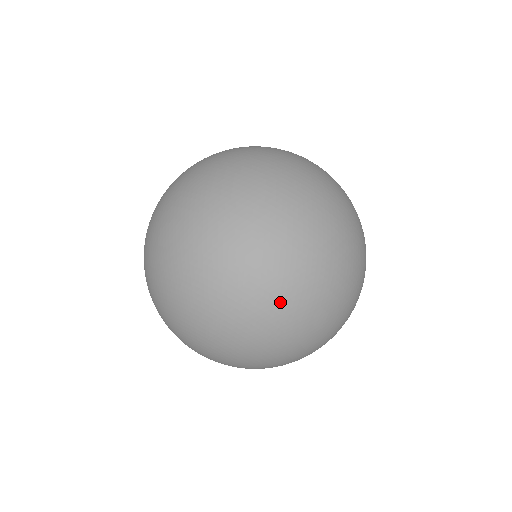
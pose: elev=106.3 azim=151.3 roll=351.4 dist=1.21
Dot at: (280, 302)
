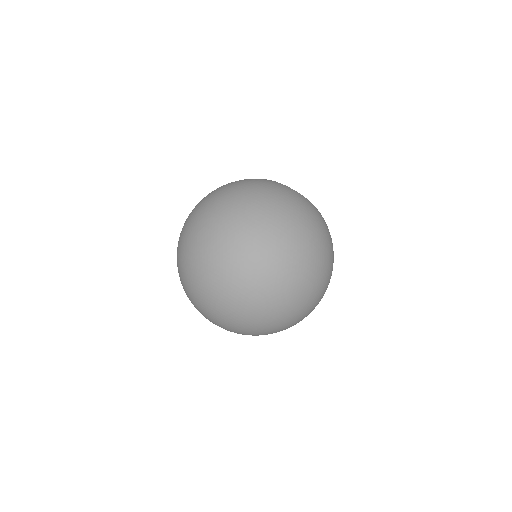
Dot at: (212, 259)
